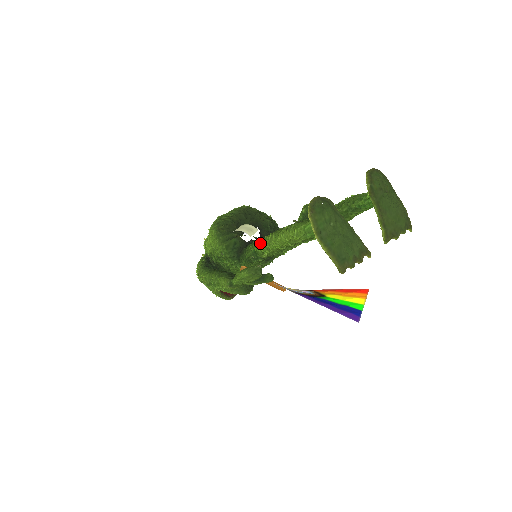
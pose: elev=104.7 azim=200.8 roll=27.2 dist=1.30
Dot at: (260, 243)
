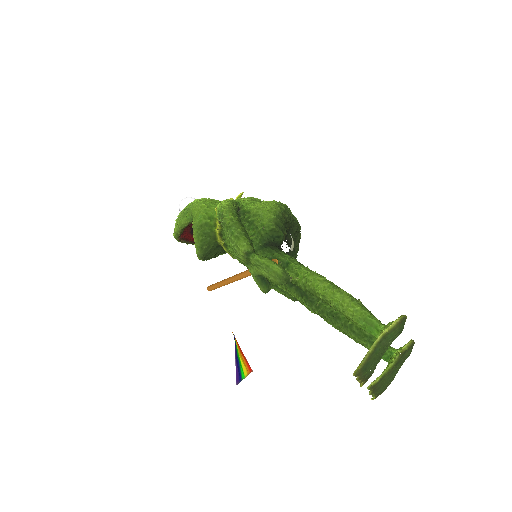
Dot at: (305, 268)
